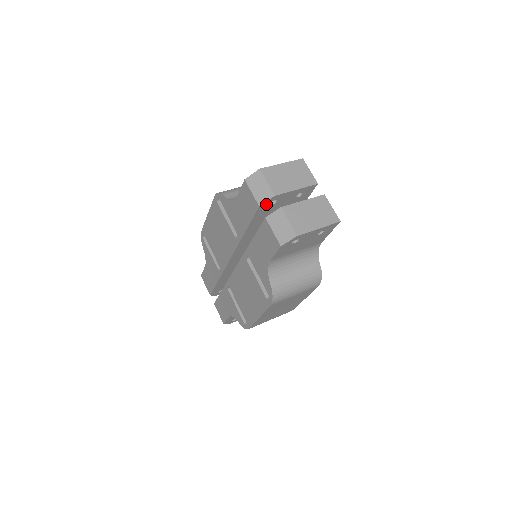
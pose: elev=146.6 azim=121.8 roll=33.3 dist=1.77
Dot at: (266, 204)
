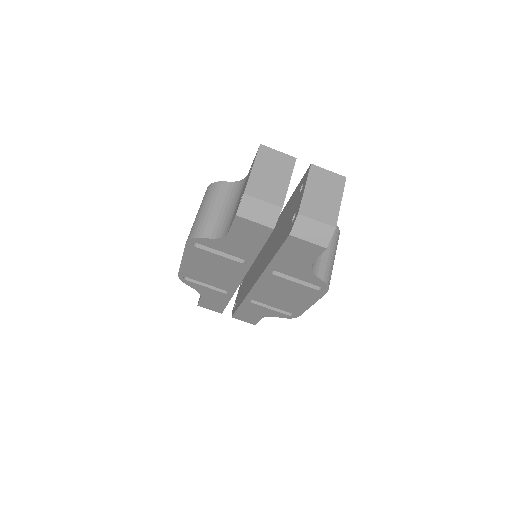
Dot at: (276, 221)
